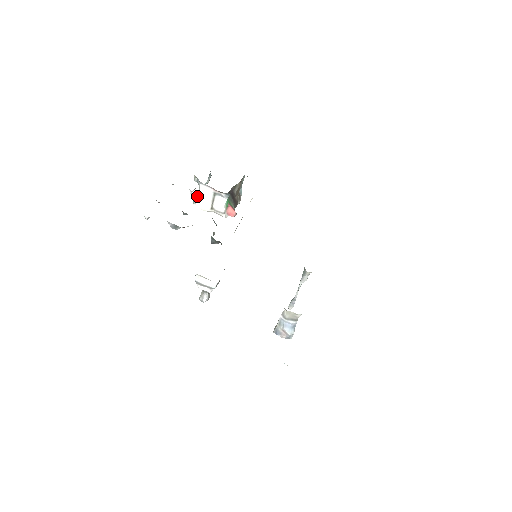
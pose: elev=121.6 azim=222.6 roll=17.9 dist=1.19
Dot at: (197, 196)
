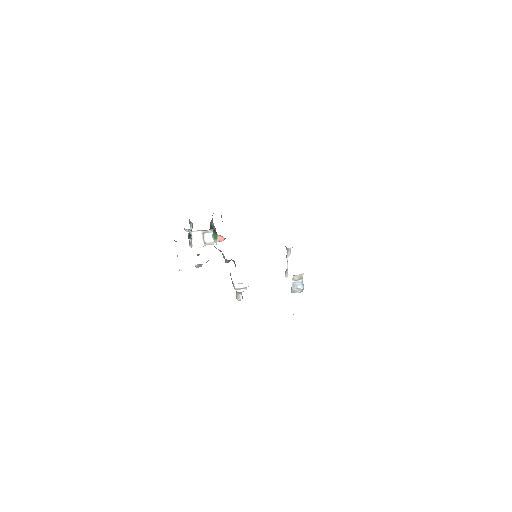
Dot at: (192, 241)
